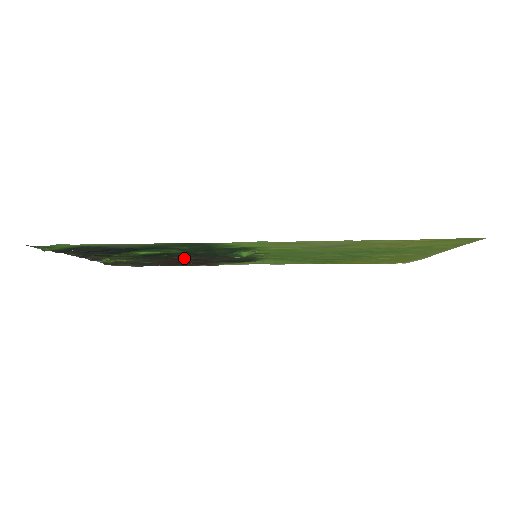
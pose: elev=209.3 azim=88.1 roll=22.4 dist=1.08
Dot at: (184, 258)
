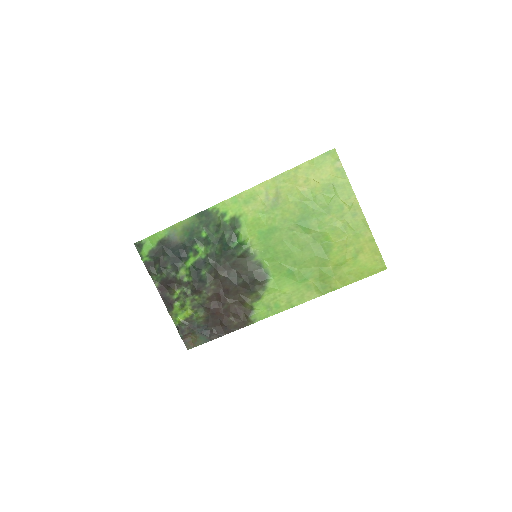
Dot at: (218, 281)
